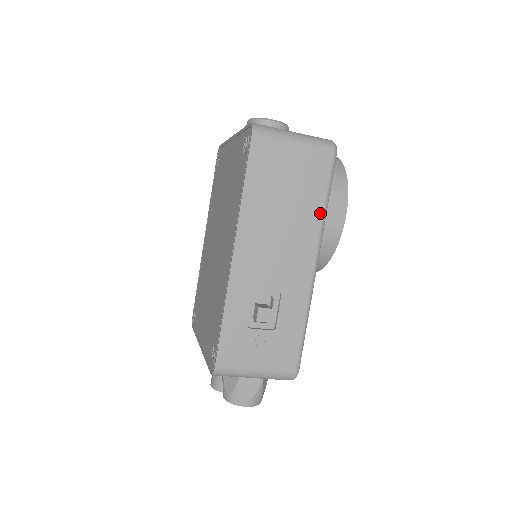
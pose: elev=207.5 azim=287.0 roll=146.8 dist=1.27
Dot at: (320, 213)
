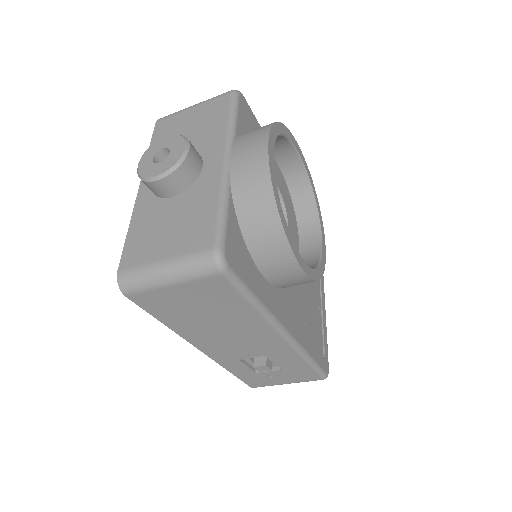
Dot at: (254, 313)
